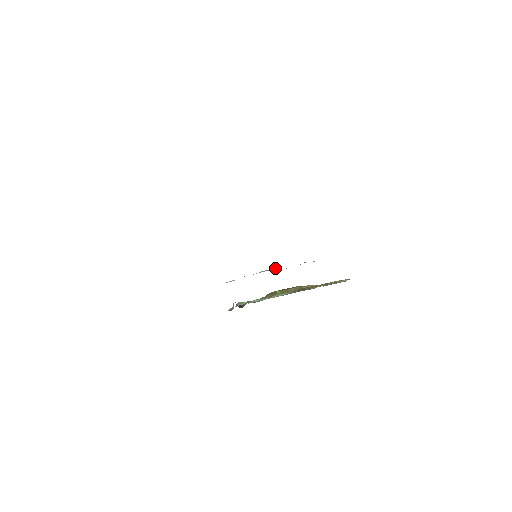
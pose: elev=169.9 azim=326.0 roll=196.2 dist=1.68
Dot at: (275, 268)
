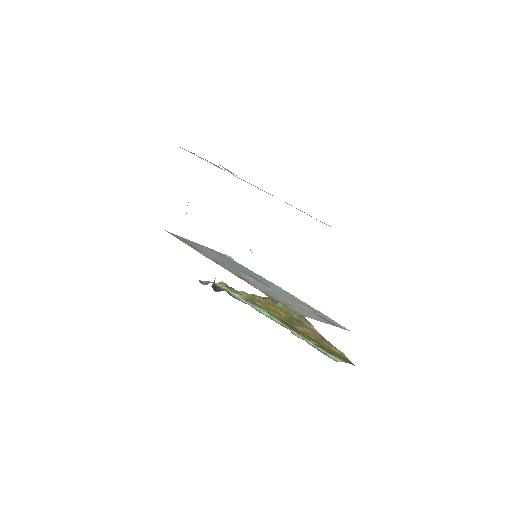
Dot at: (260, 286)
